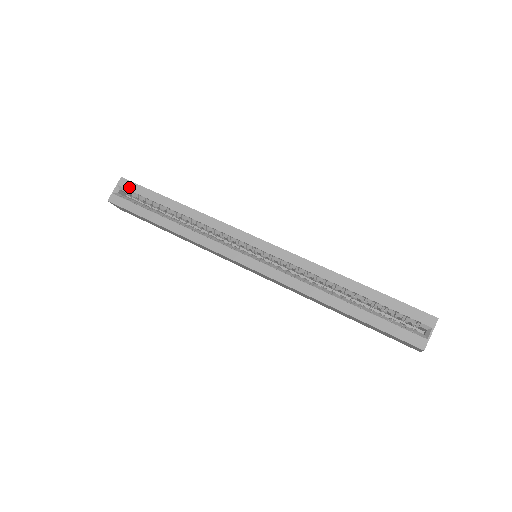
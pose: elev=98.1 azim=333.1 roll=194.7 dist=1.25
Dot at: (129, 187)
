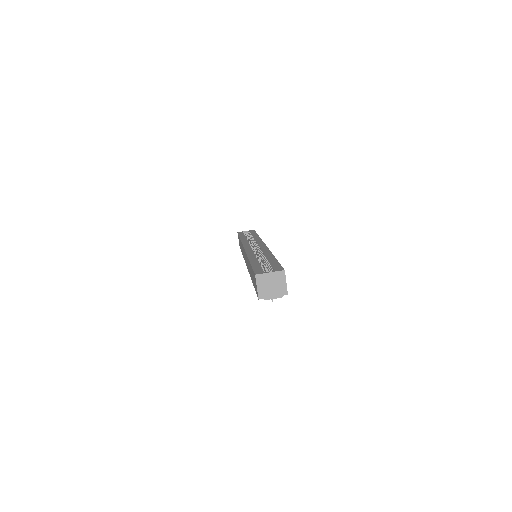
Dot at: (251, 231)
